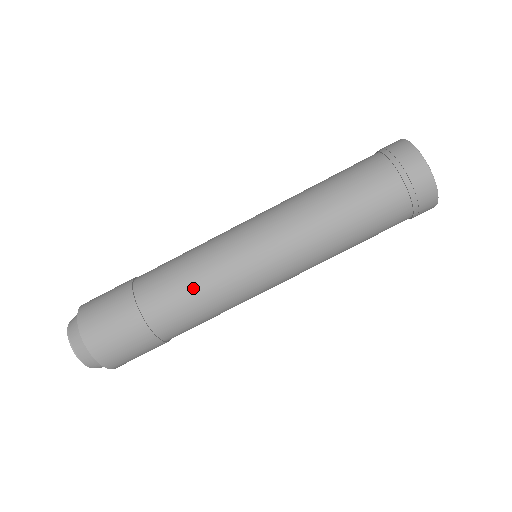
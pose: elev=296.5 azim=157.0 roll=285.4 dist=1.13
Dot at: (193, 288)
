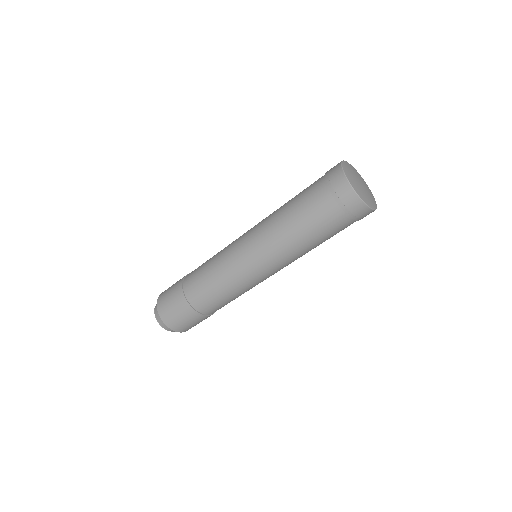
Dot at: (213, 284)
